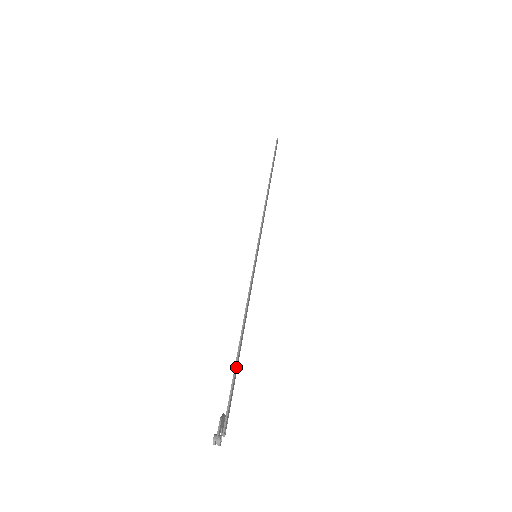
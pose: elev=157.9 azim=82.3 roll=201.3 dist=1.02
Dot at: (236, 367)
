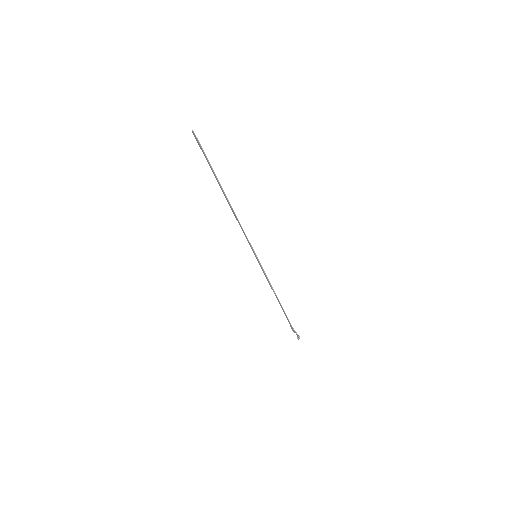
Dot at: (284, 311)
